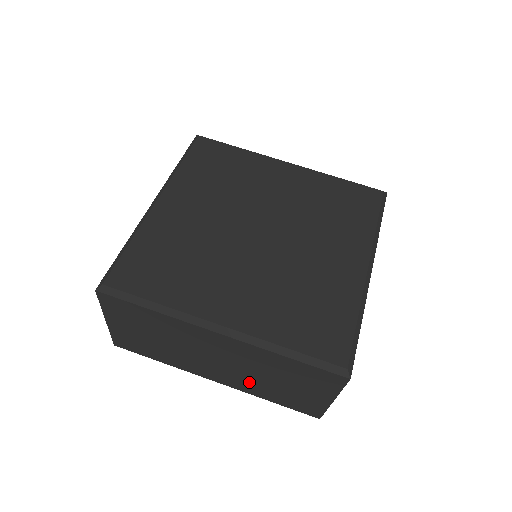
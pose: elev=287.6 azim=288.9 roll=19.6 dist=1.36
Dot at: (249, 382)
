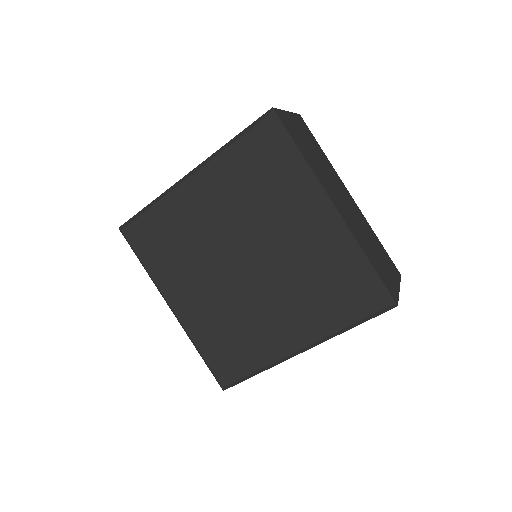
Dot at: occluded
